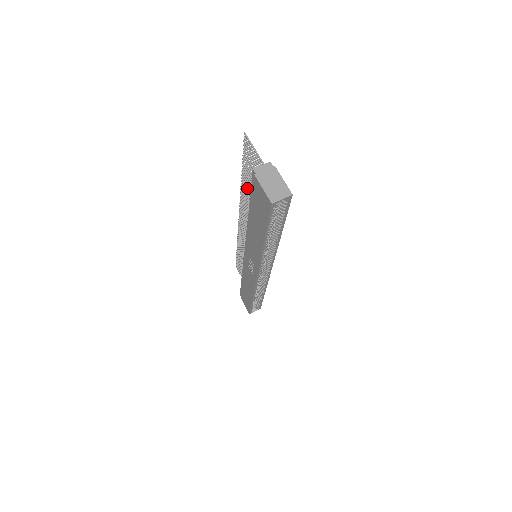
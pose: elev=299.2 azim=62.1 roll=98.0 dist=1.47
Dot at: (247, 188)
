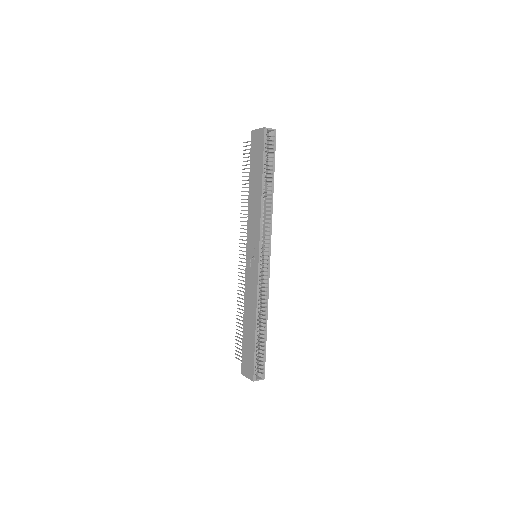
Dot at: (246, 191)
